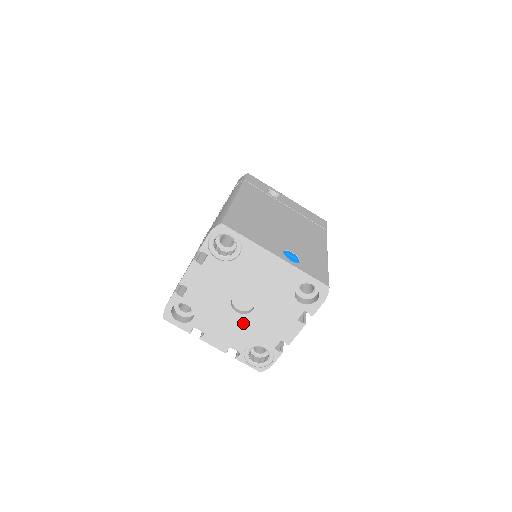
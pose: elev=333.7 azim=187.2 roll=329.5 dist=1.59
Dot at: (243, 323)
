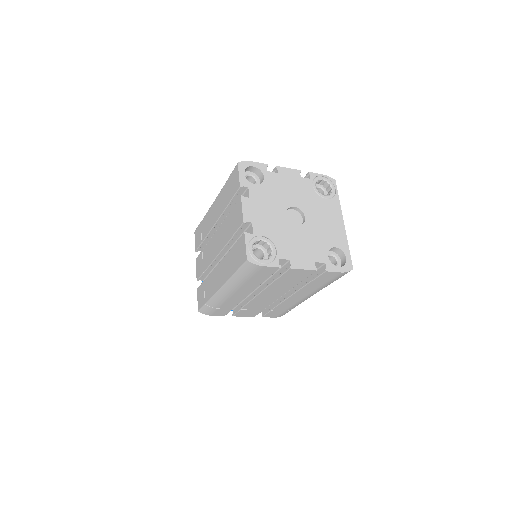
Dot at: (281, 223)
